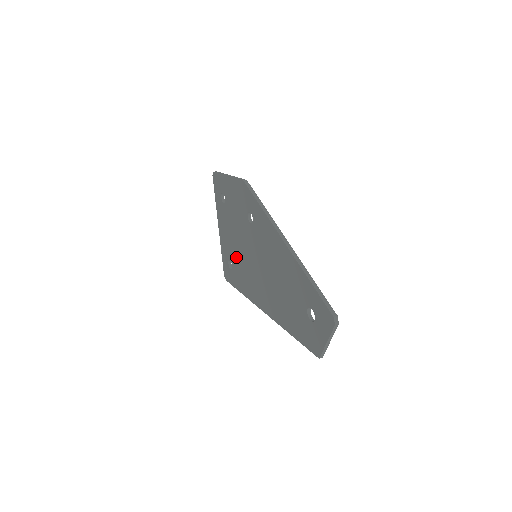
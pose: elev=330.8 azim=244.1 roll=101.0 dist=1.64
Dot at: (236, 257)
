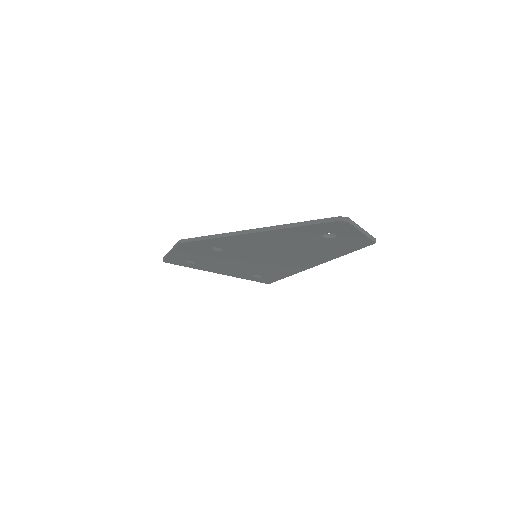
Dot at: (251, 270)
